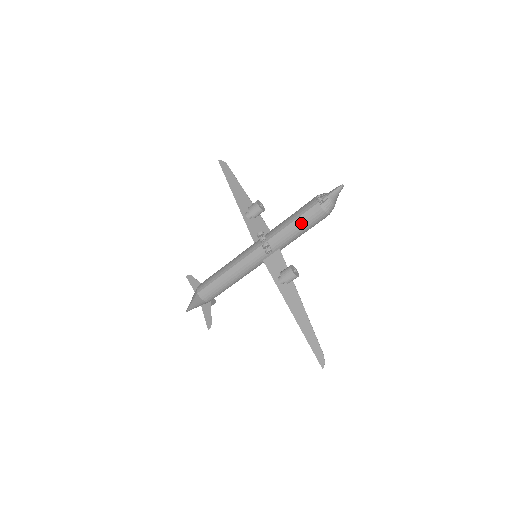
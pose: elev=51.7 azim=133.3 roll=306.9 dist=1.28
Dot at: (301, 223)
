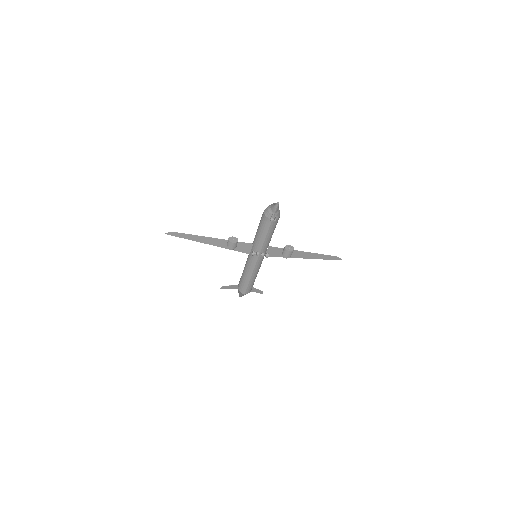
Dot at: (271, 232)
